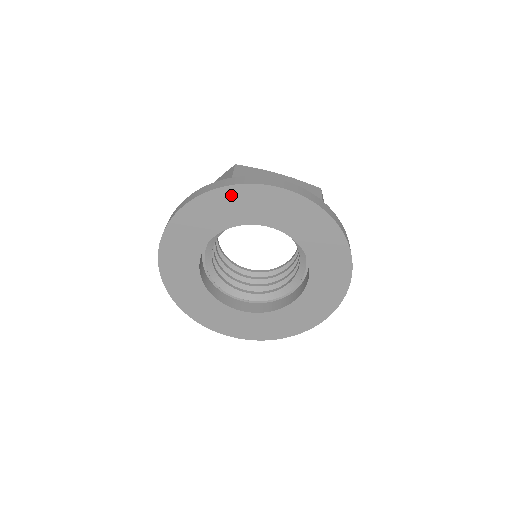
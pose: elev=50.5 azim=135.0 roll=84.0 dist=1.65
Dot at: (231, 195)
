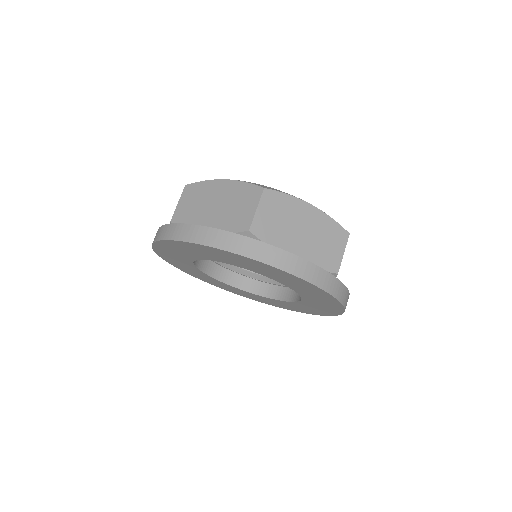
Dot at: (165, 246)
